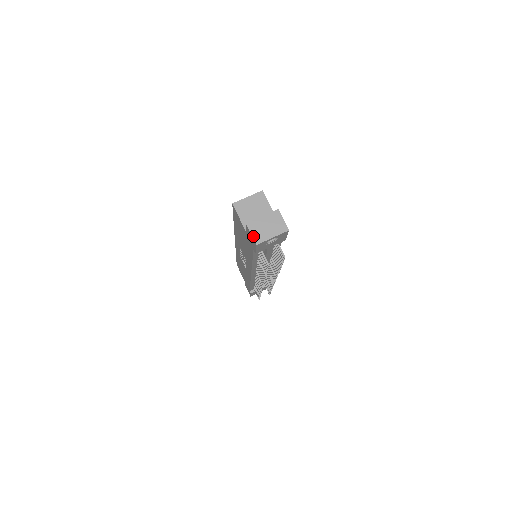
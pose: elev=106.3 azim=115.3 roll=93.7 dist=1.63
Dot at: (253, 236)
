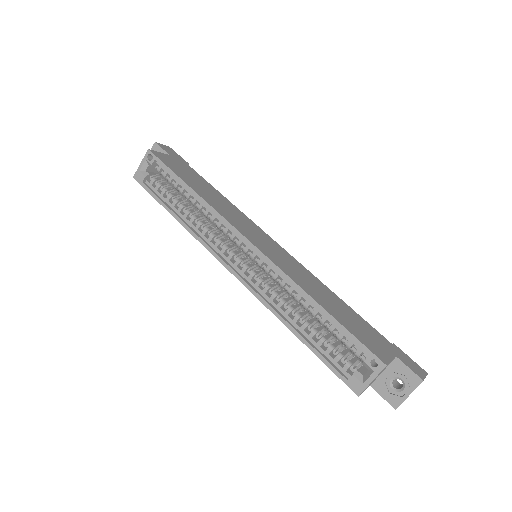
Dot at: occluded
